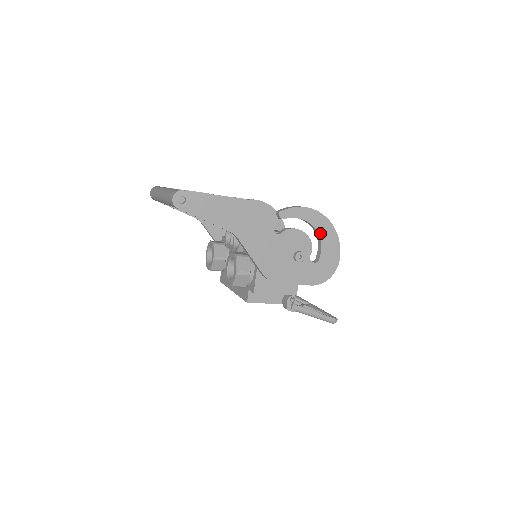
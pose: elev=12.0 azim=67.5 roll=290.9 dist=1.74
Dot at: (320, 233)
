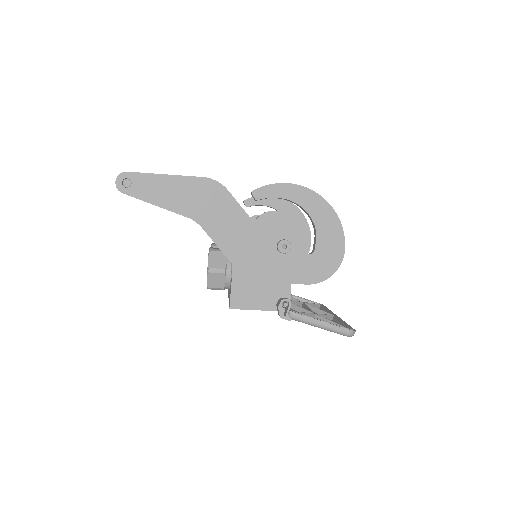
Dot at: (312, 216)
